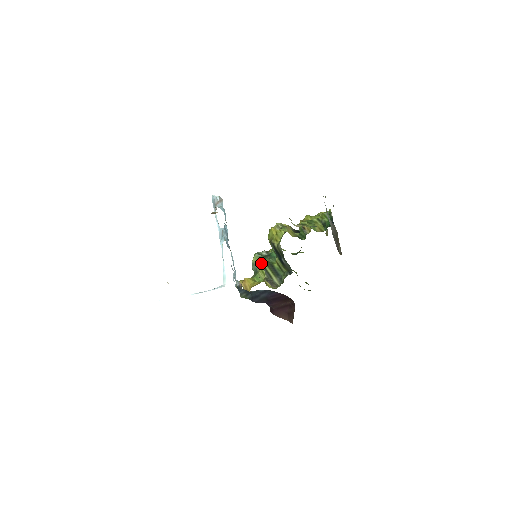
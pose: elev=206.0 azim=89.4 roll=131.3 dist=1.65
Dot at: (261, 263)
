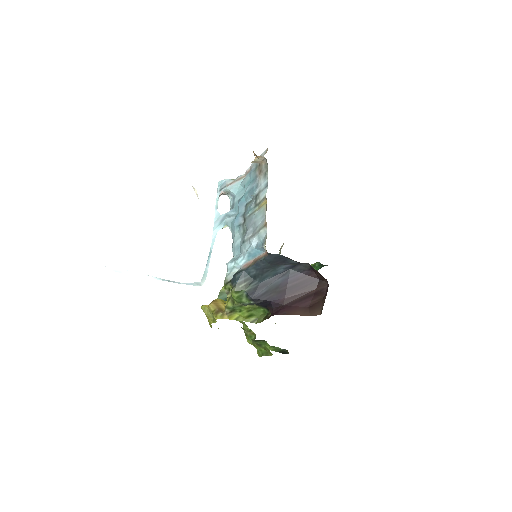
Dot at: occluded
